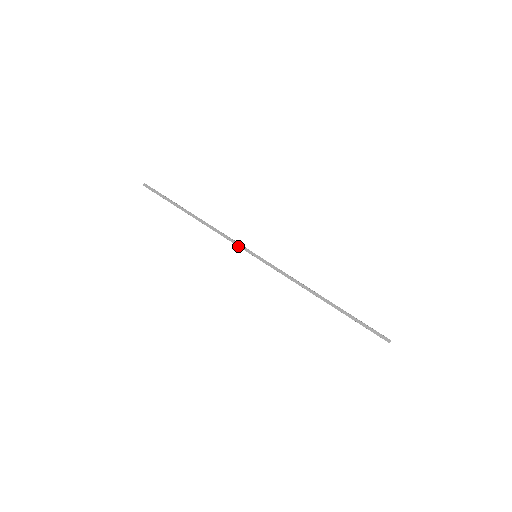
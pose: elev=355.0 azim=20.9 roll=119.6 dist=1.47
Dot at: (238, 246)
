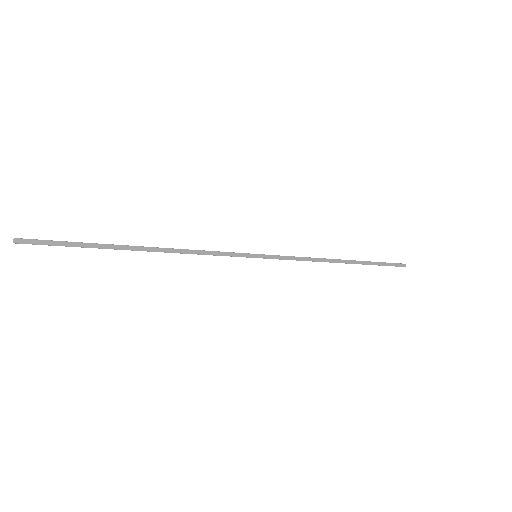
Dot at: occluded
